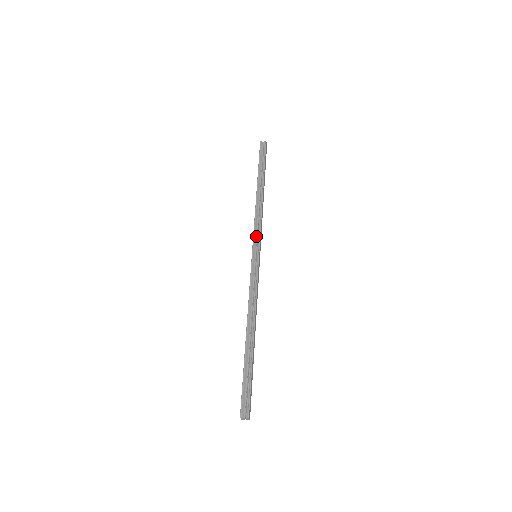
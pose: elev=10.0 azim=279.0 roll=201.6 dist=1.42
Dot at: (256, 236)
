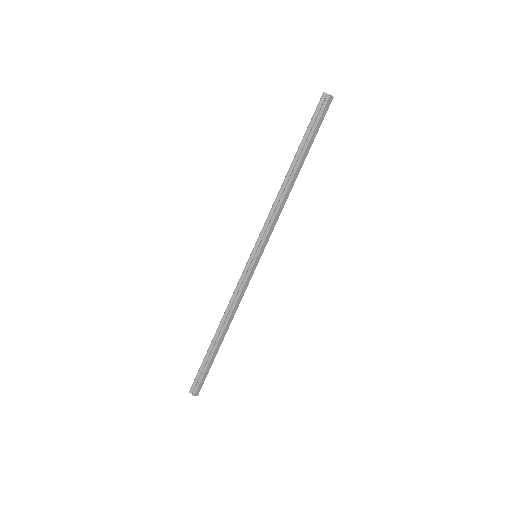
Dot at: (263, 234)
